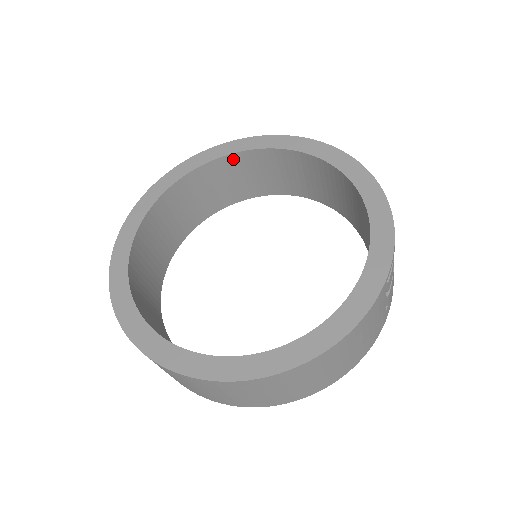
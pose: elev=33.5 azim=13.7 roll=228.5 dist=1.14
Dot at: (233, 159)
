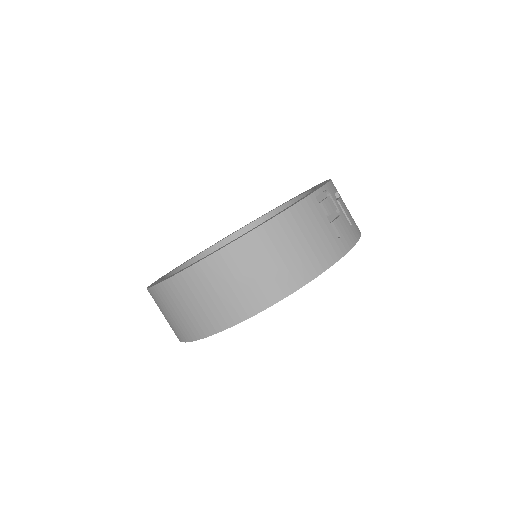
Dot at: (254, 227)
